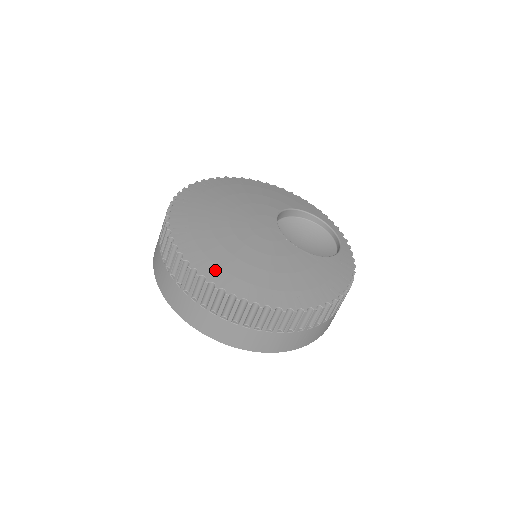
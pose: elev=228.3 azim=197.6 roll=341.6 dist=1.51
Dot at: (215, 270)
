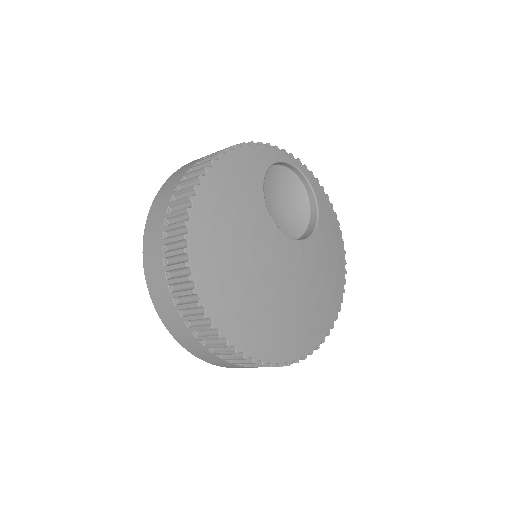
Dot at: (308, 341)
